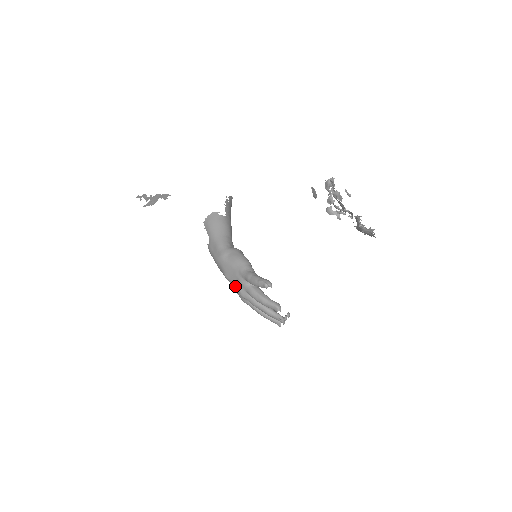
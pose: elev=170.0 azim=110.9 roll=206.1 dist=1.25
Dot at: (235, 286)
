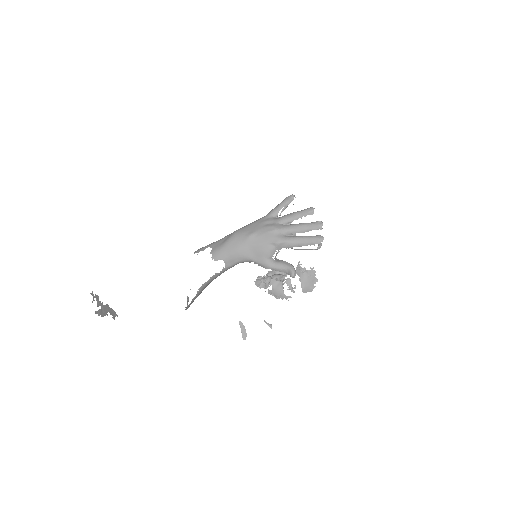
Dot at: (265, 229)
